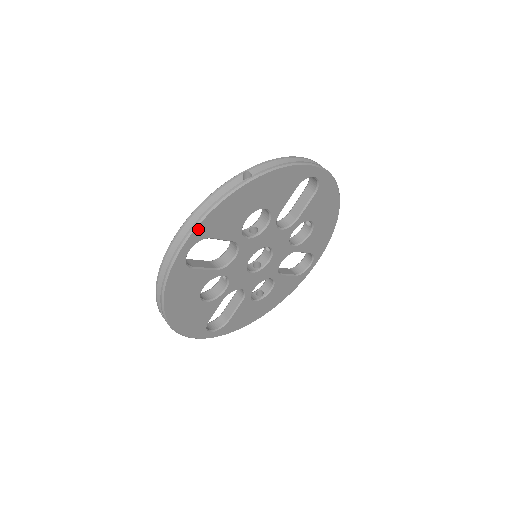
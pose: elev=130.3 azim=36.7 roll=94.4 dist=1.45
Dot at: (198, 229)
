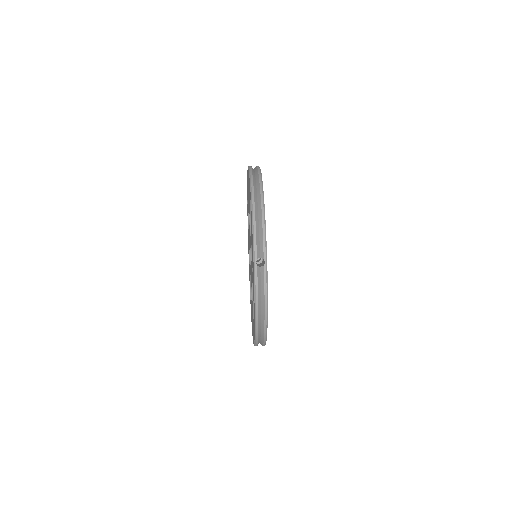
Dot at: (267, 315)
